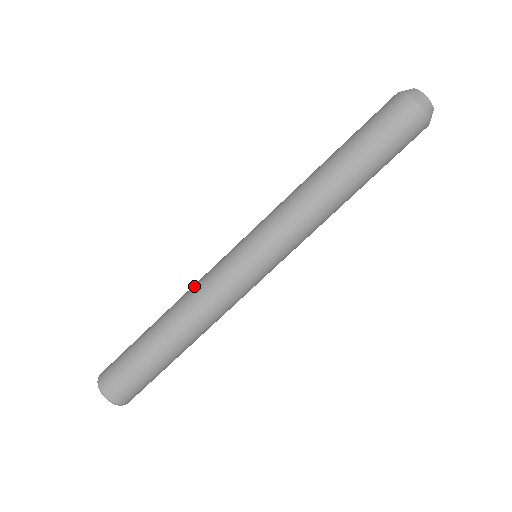
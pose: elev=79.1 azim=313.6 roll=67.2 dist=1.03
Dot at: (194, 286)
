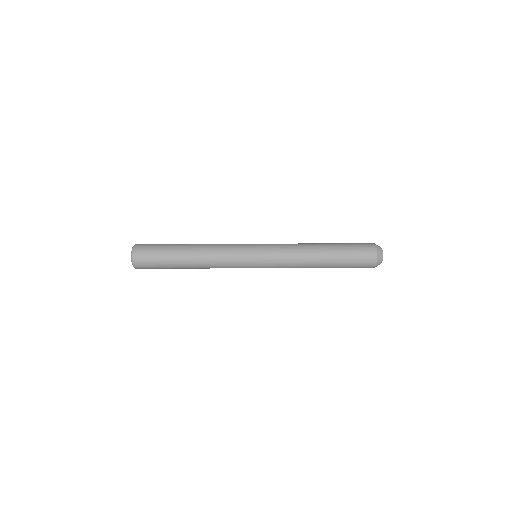
Dot at: (217, 264)
